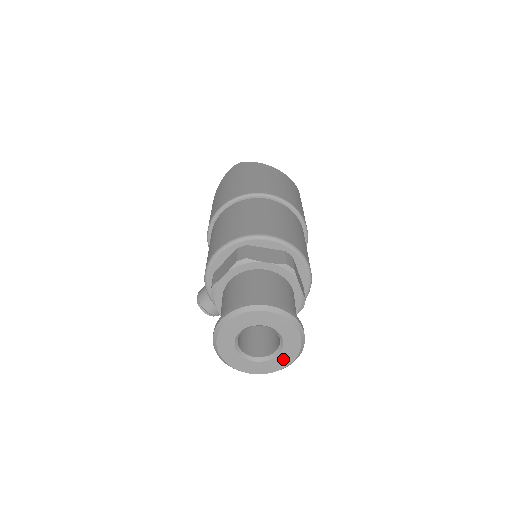
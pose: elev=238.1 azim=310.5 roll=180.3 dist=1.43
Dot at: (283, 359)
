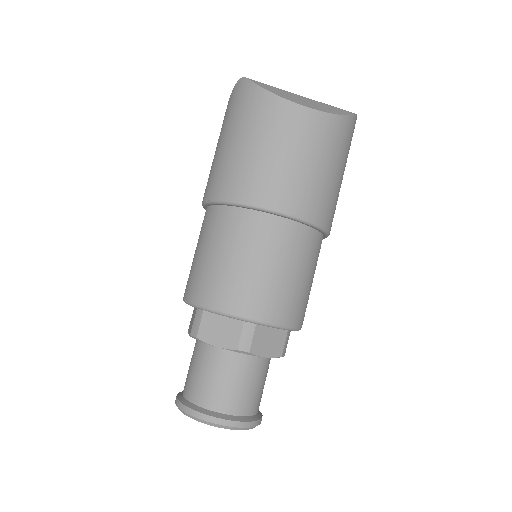
Dot at: occluded
